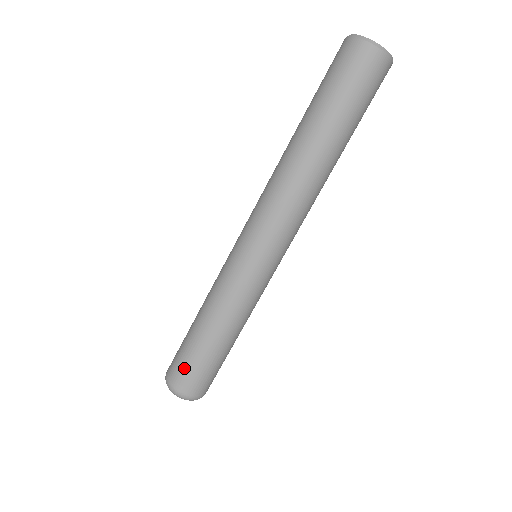
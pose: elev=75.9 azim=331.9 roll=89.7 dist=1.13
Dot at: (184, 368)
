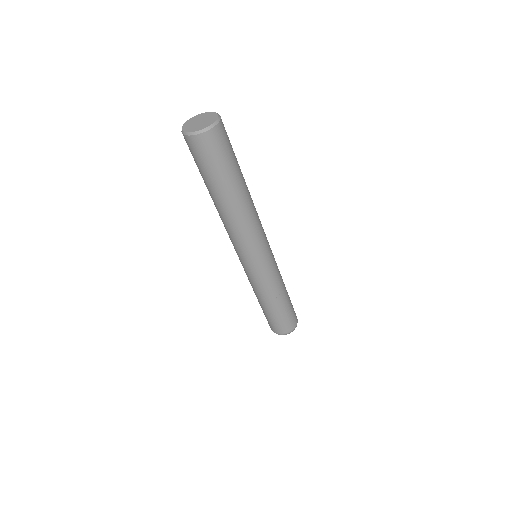
Dot at: occluded
